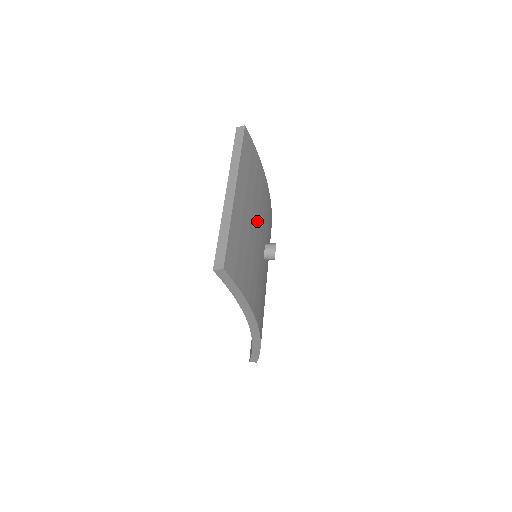
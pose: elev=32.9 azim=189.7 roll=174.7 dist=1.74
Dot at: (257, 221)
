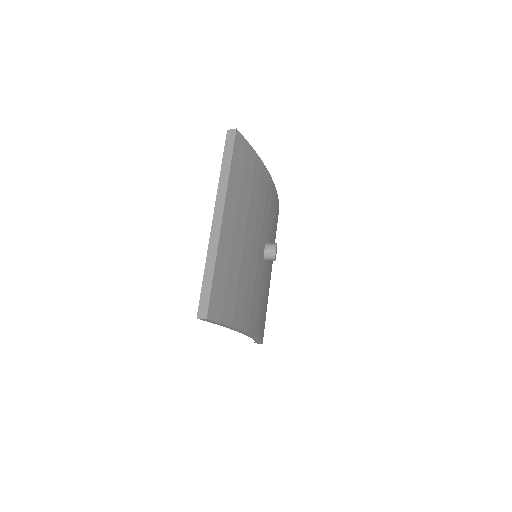
Dot at: (253, 232)
